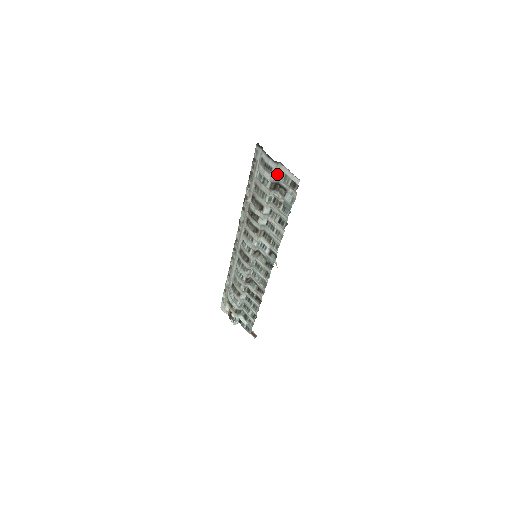
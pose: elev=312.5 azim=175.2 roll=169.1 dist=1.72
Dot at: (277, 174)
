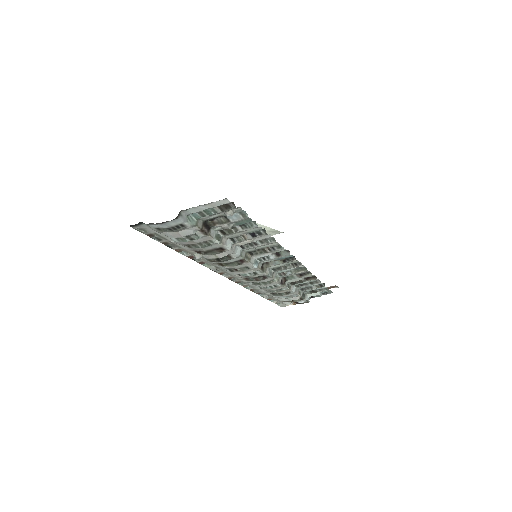
Dot at: (193, 220)
